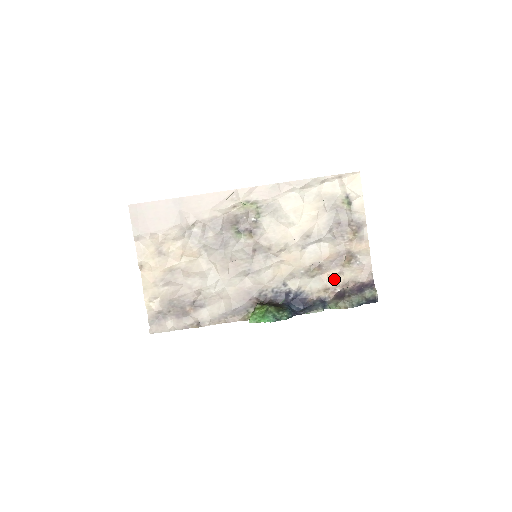
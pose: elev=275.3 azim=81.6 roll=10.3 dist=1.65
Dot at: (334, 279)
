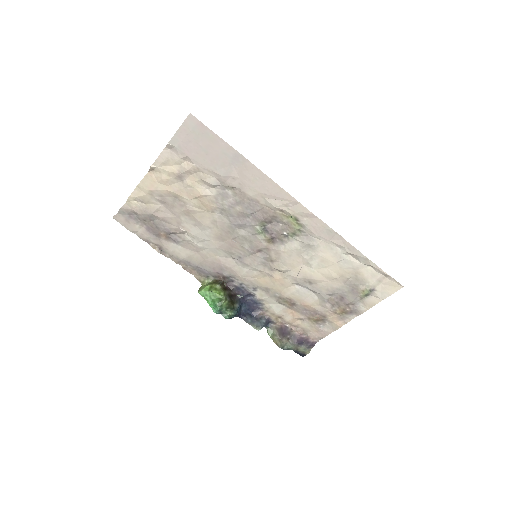
Dot at: (293, 318)
